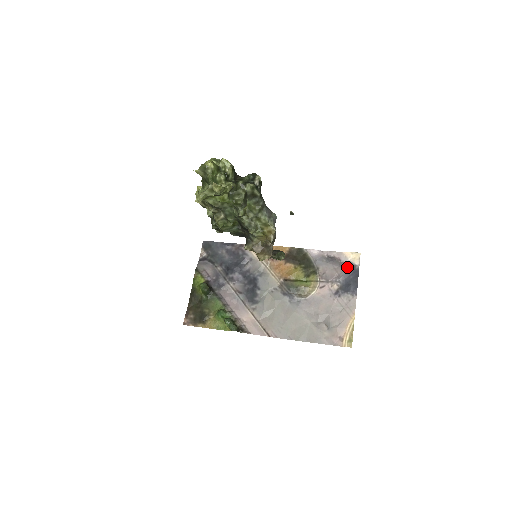
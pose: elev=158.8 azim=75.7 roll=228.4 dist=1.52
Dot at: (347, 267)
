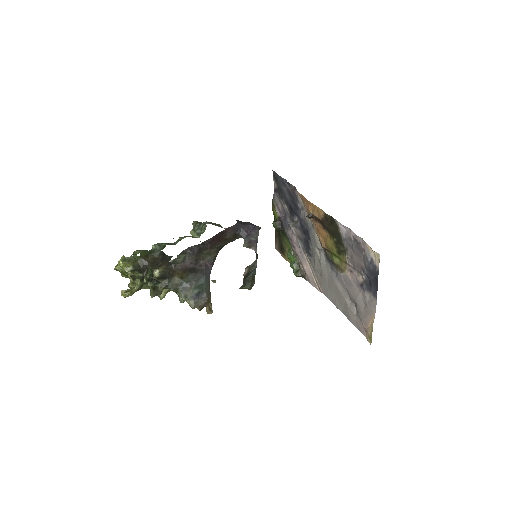
Dot at: (368, 264)
